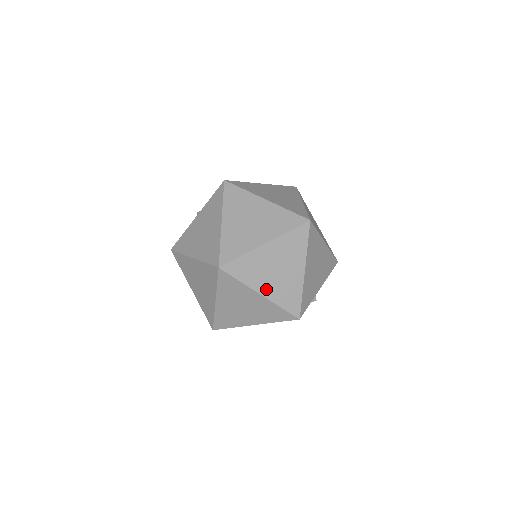
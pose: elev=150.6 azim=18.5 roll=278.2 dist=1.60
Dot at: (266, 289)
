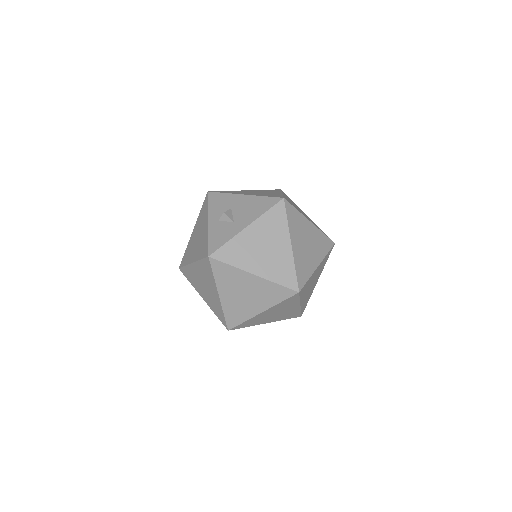
Dot at: (303, 300)
